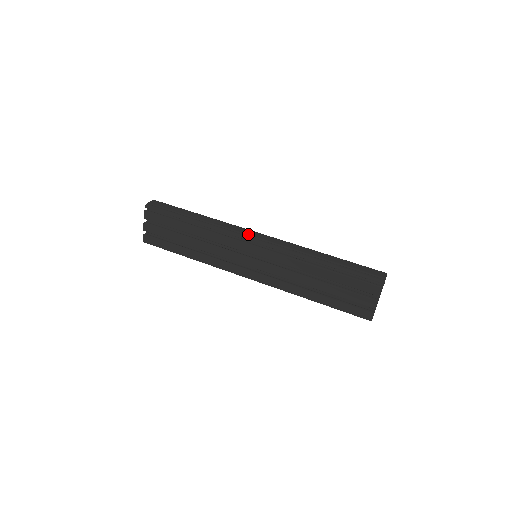
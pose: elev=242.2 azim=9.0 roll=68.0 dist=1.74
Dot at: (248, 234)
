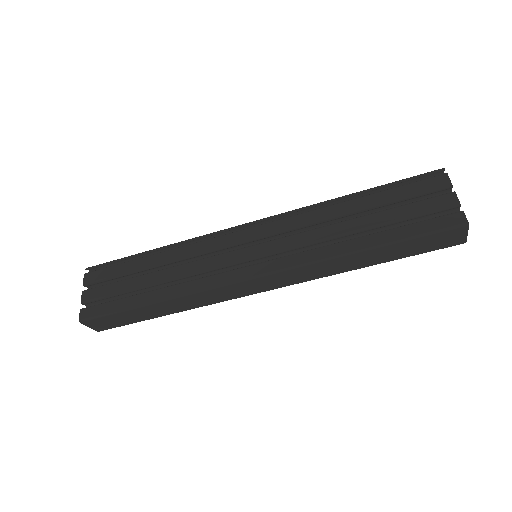
Dot at: occluded
